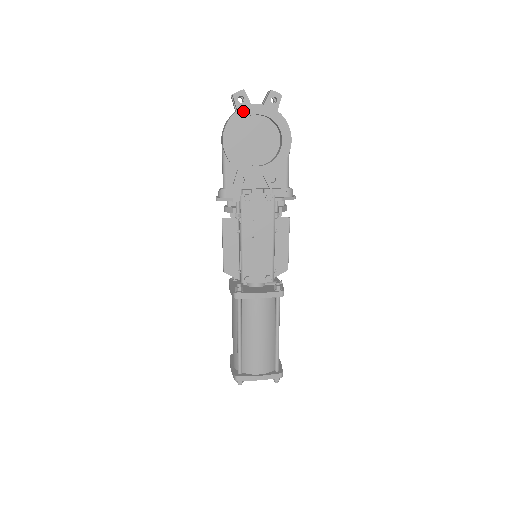
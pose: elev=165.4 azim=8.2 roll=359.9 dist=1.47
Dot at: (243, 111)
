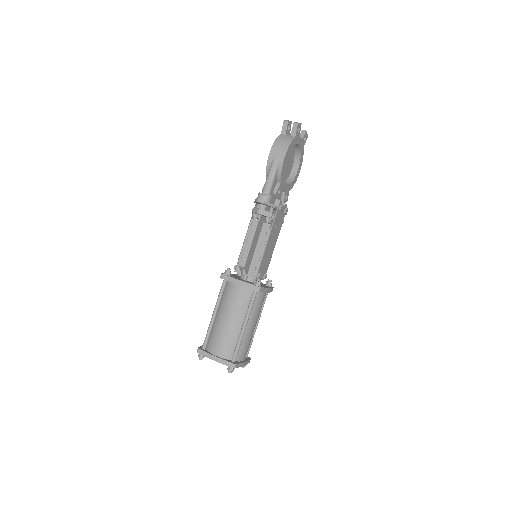
Dot at: (297, 139)
